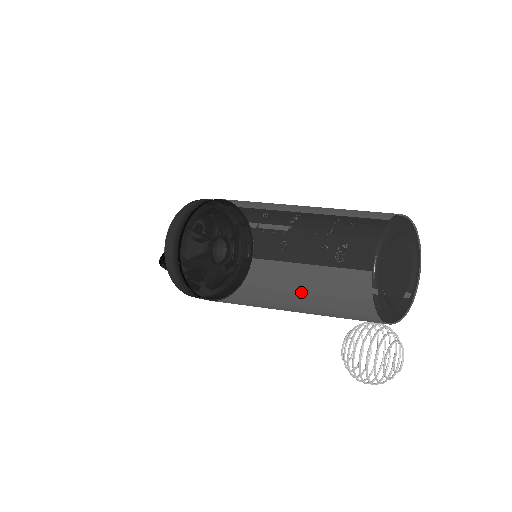
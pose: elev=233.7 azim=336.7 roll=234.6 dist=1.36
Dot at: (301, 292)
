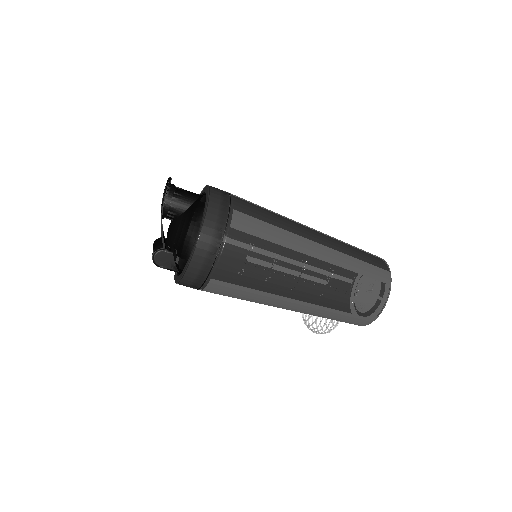
Dot at: occluded
